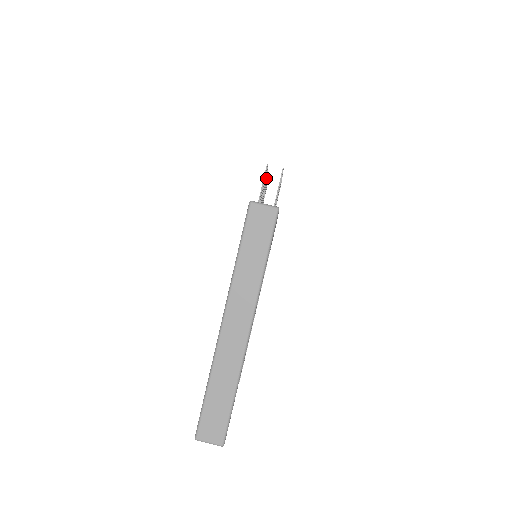
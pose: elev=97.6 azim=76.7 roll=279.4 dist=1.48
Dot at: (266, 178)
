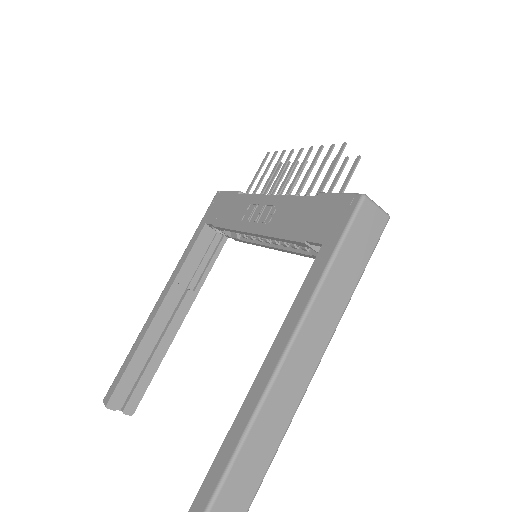
Dot at: (308, 156)
